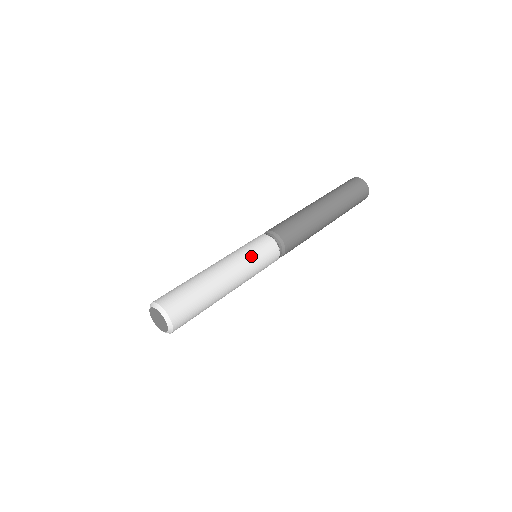
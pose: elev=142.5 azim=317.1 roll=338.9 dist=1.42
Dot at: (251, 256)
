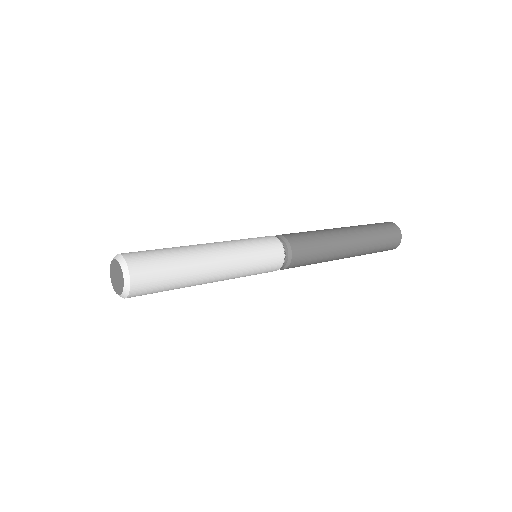
Dot at: (250, 248)
